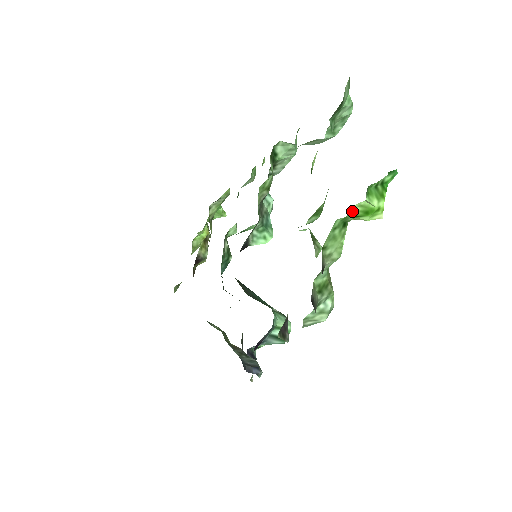
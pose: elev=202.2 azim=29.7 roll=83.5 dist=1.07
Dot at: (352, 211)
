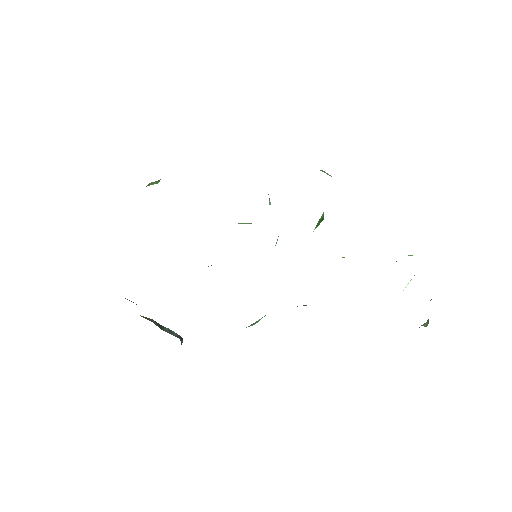
Dot at: occluded
